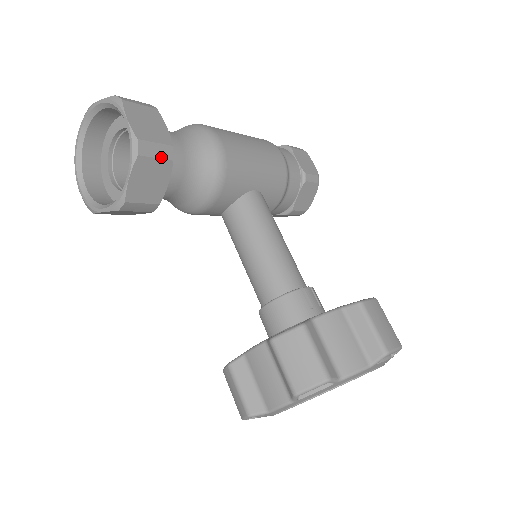
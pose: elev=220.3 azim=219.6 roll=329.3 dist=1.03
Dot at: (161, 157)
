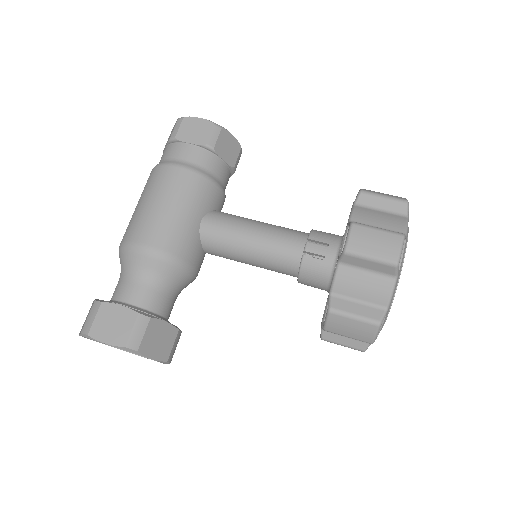
Dot at: (145, 329)
